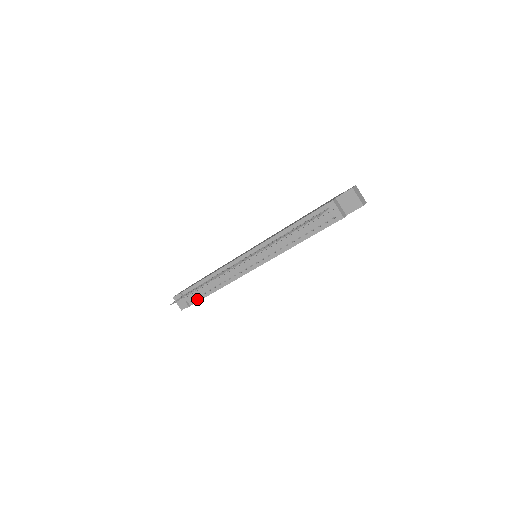
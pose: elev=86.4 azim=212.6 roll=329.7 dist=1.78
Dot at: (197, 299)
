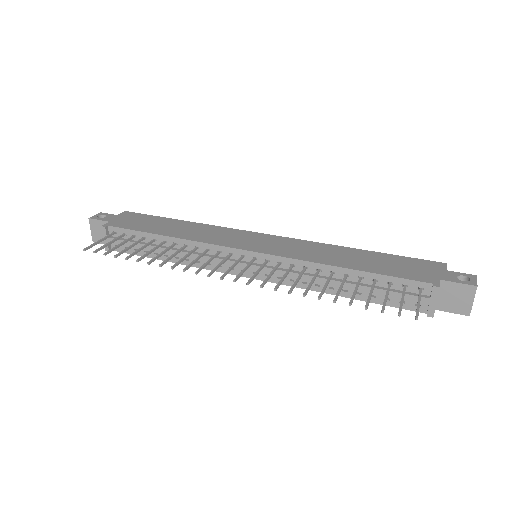
Dot at: (128, 250)
